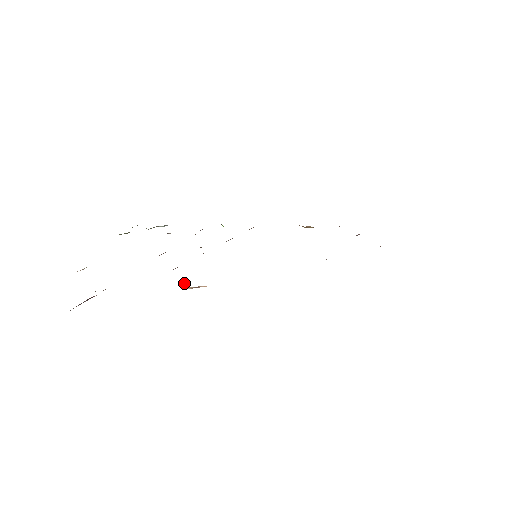
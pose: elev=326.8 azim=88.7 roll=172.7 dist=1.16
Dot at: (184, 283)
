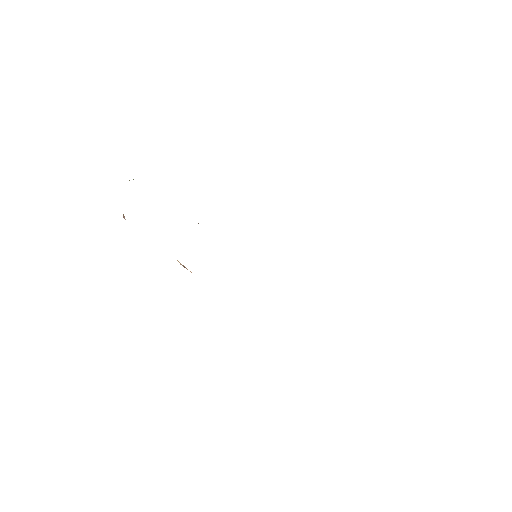
Dot at: occluded
